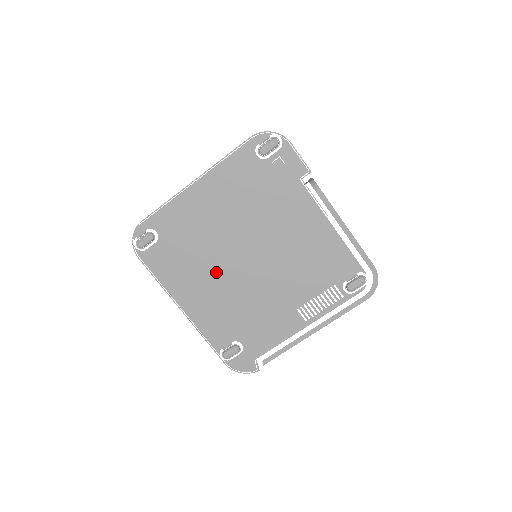
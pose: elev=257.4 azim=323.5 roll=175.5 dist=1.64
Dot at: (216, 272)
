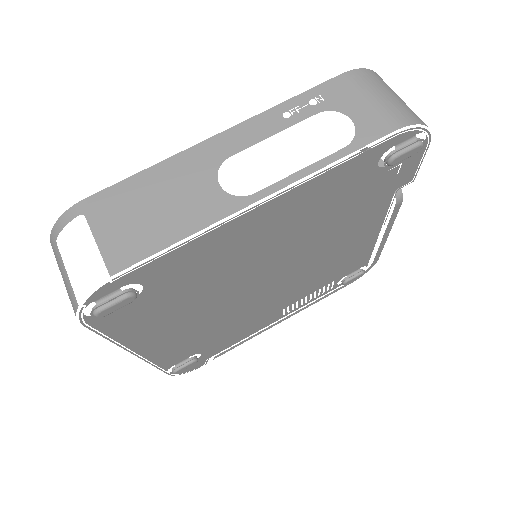
Dot at: (214, 305)
